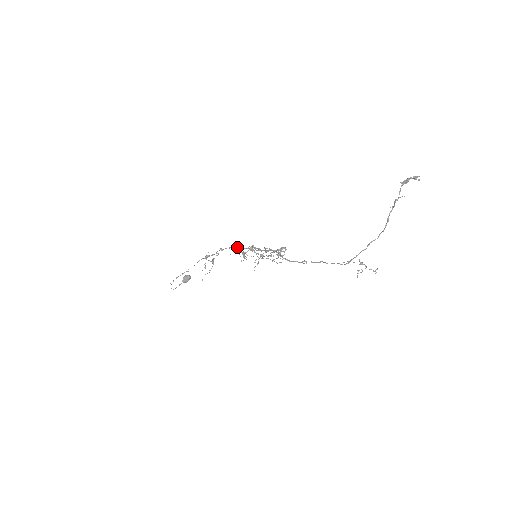
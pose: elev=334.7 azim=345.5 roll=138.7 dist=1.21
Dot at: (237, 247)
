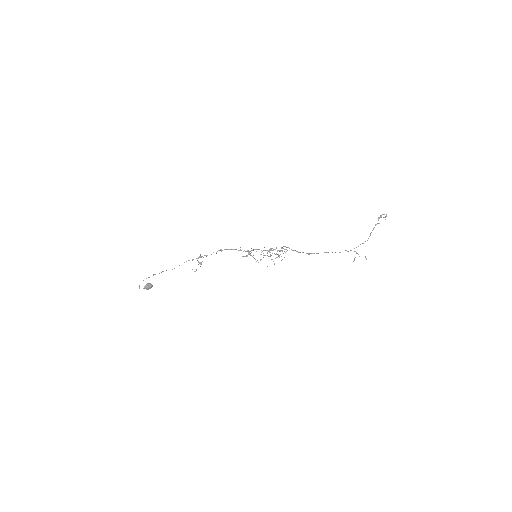
Dot at: occluded
